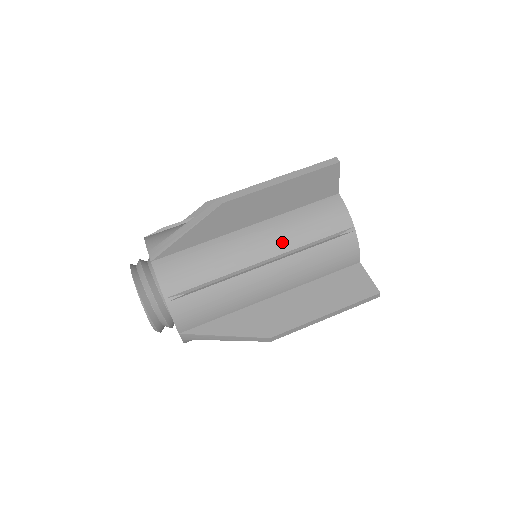
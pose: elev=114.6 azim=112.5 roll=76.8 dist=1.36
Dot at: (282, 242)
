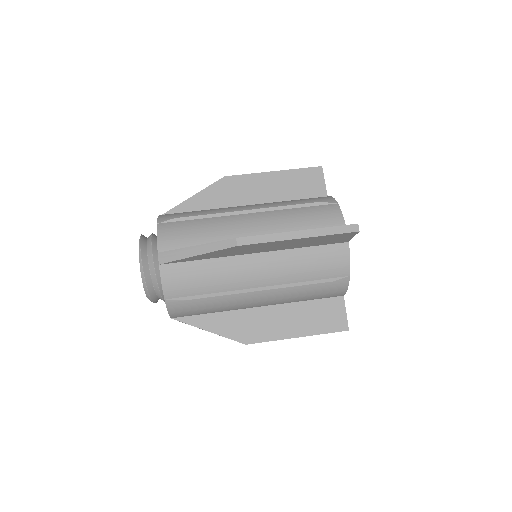
Dot at: (269, 205)
